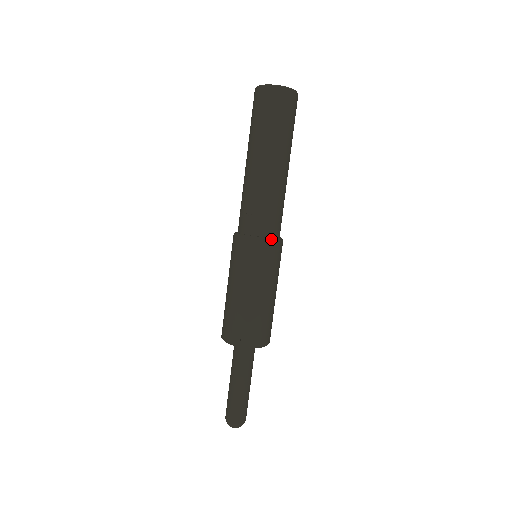
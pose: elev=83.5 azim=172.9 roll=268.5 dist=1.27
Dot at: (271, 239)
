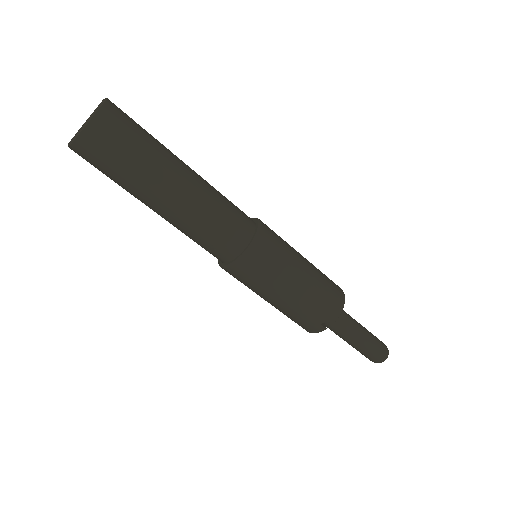
Dot at: (252, 244)
